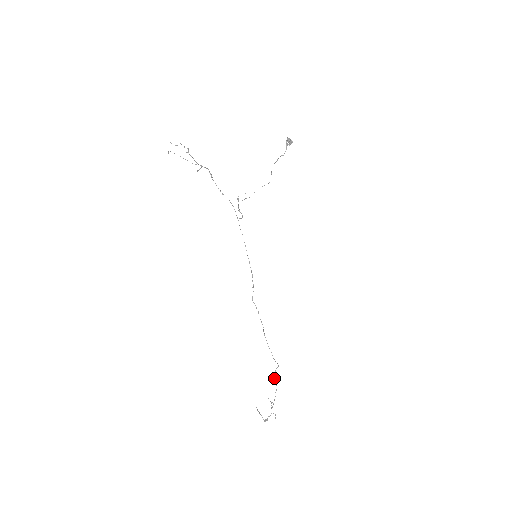
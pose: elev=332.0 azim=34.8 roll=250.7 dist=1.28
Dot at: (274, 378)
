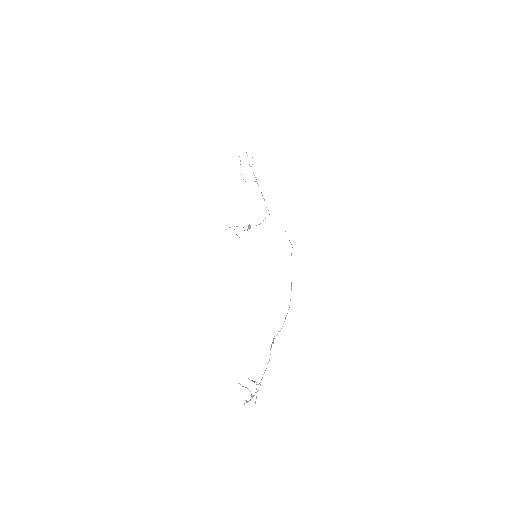
Dot at: (271, 345)
